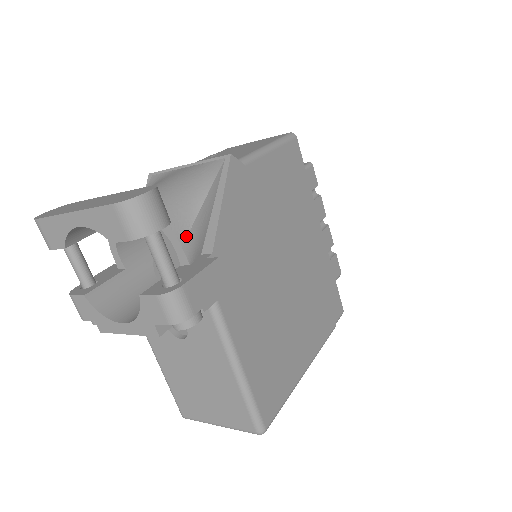
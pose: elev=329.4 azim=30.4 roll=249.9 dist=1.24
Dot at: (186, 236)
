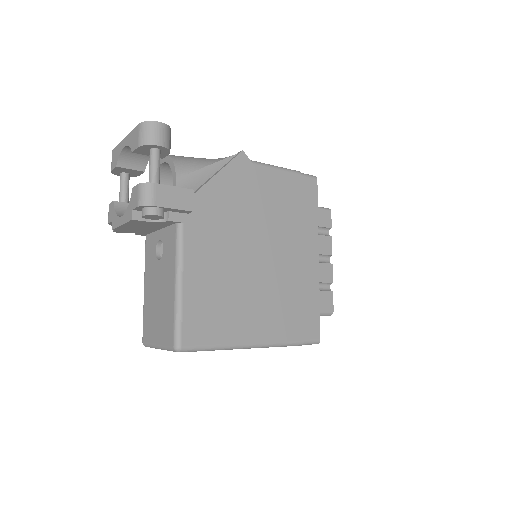
Dot at: (183, 175)
